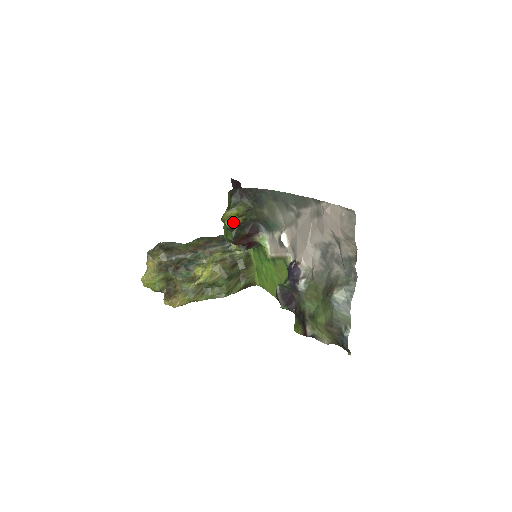
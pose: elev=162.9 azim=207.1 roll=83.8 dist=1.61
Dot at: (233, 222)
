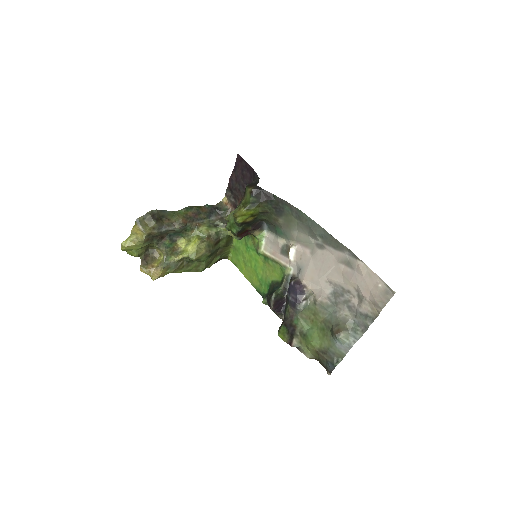
Dot at: (245, 220)
